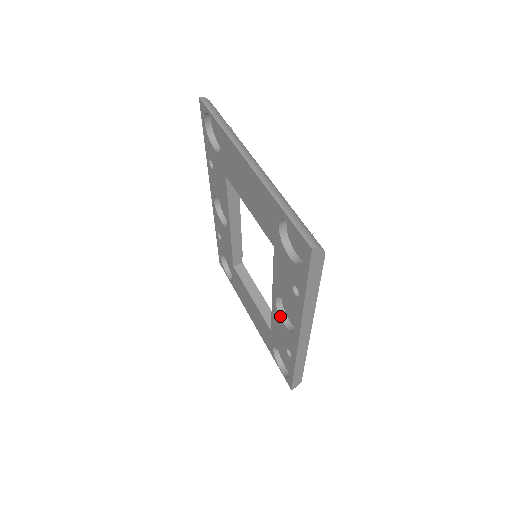
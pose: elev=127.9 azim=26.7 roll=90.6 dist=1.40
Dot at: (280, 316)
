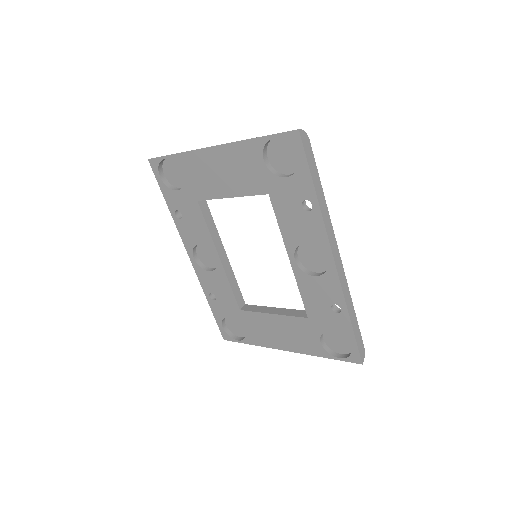
Dot at: (307, 274)
